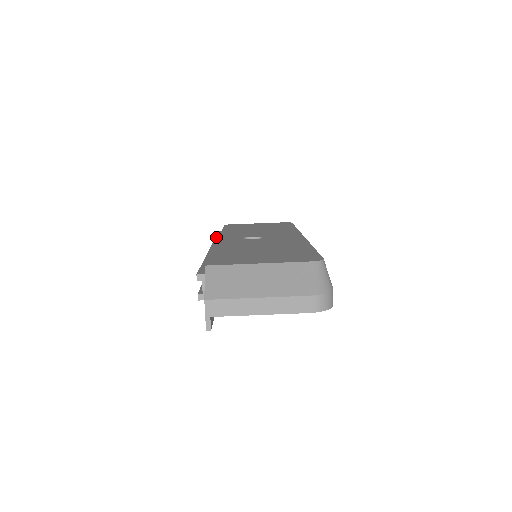
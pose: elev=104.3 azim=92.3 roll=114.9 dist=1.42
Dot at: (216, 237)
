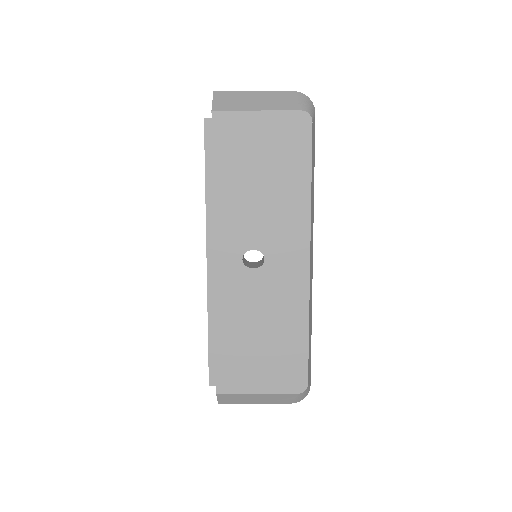
Dot at: (206, 185)
